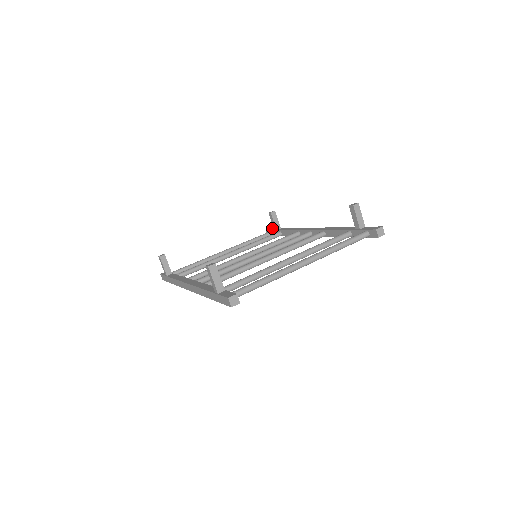
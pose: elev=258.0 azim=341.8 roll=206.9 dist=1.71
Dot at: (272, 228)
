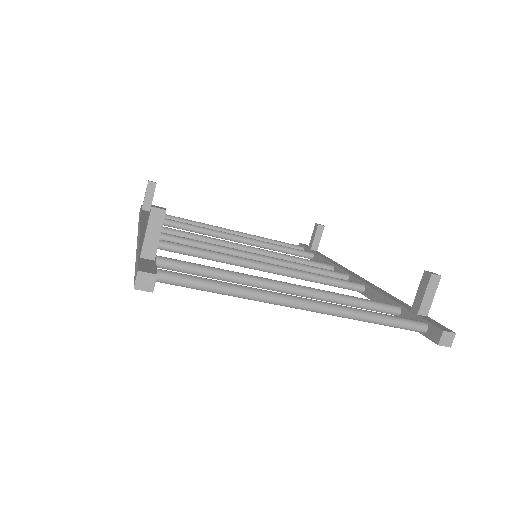
Dot at: occluded
